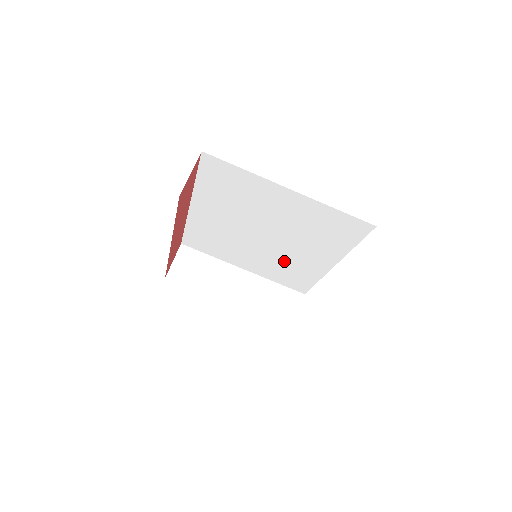
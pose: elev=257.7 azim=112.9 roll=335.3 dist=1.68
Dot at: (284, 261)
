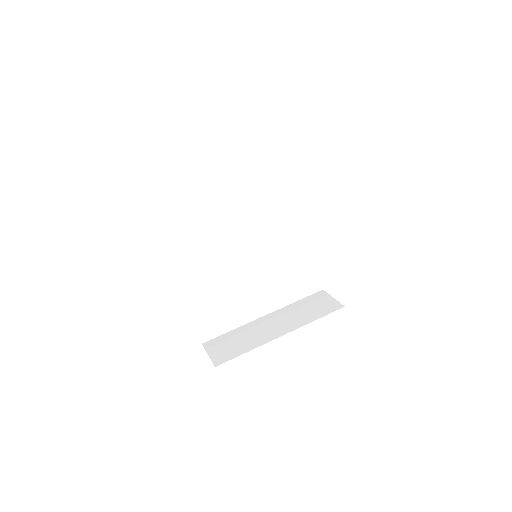
Dot at: (280, 263)
